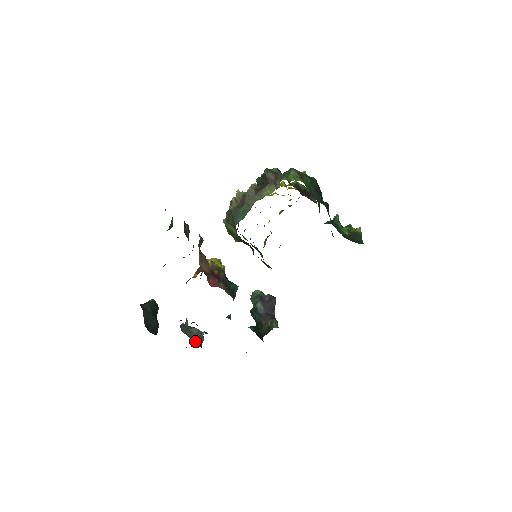
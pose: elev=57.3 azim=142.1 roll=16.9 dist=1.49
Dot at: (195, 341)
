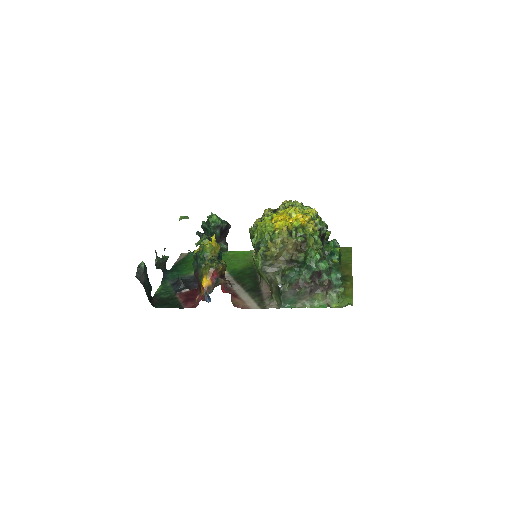
Dot at: (164, 269)
